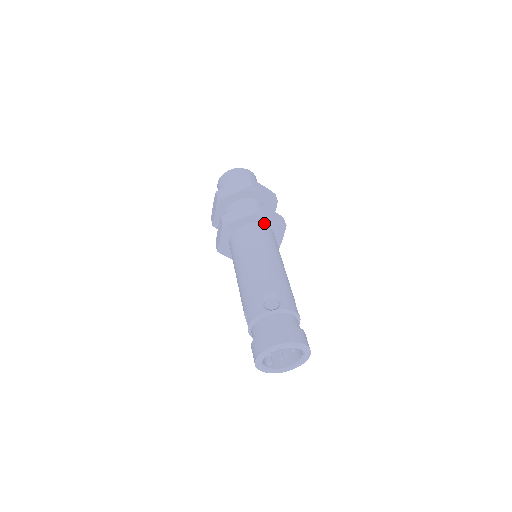
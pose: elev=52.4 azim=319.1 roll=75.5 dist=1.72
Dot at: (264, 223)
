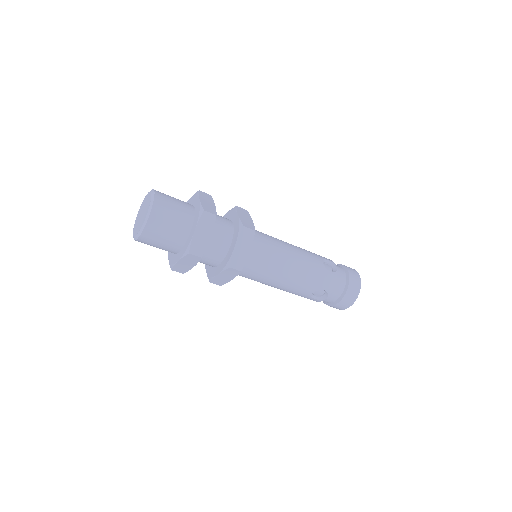
Dot at: occluded
